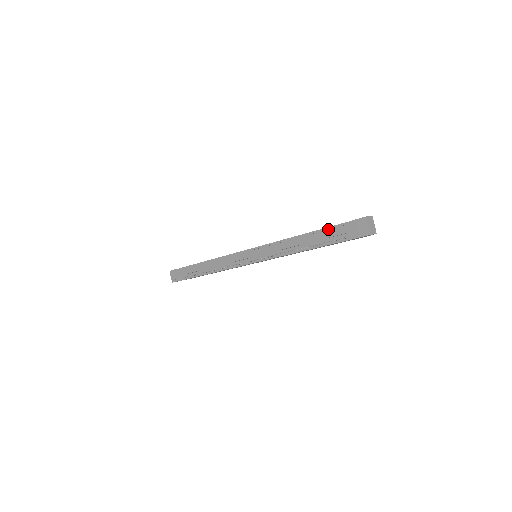
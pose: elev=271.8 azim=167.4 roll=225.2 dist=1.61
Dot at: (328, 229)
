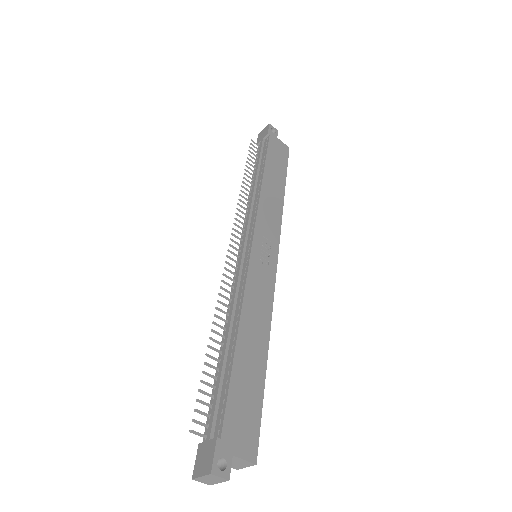
Dot at: (229, 390)
